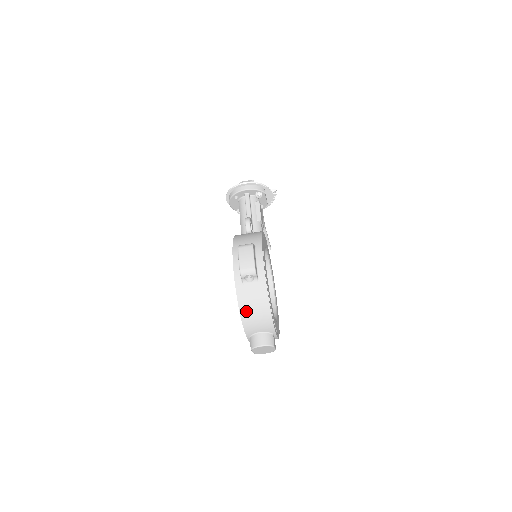
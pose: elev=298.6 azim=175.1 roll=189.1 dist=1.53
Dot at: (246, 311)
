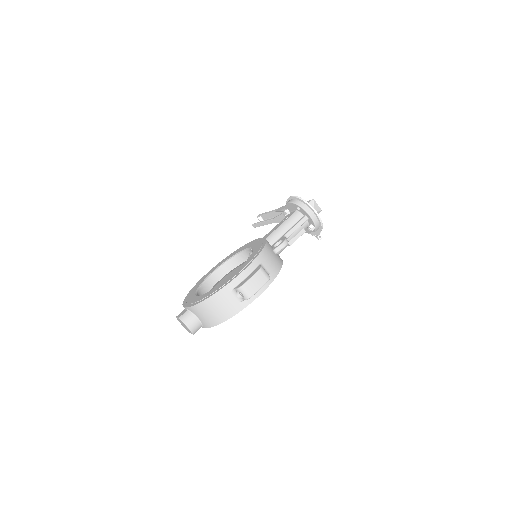
Dot at: (210, 304)
